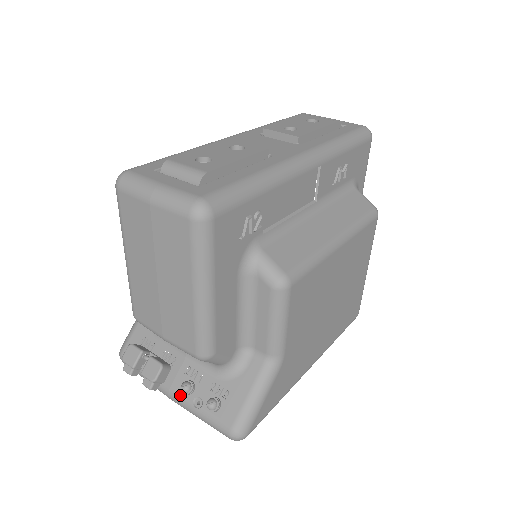
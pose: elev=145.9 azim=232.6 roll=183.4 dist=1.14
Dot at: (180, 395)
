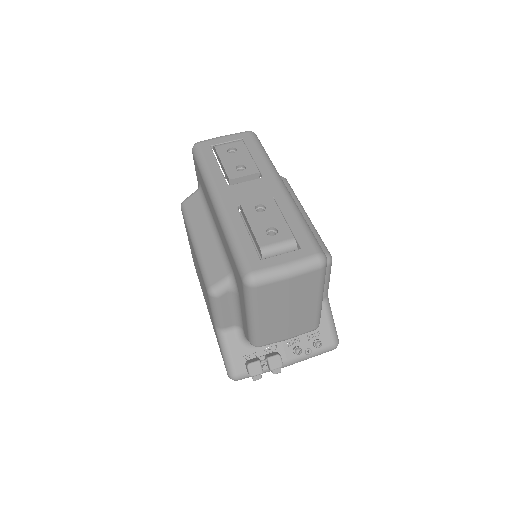
Dot at: (296, 358)
